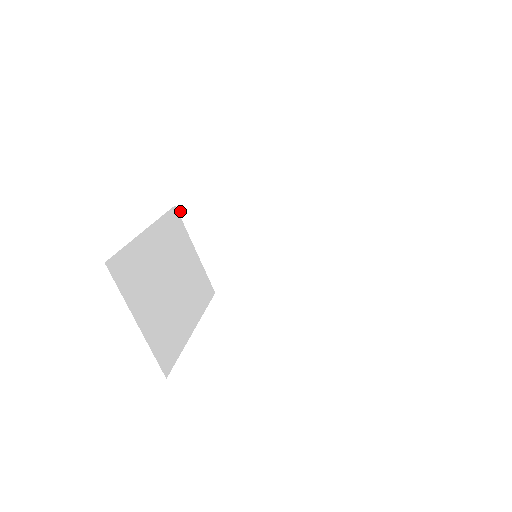
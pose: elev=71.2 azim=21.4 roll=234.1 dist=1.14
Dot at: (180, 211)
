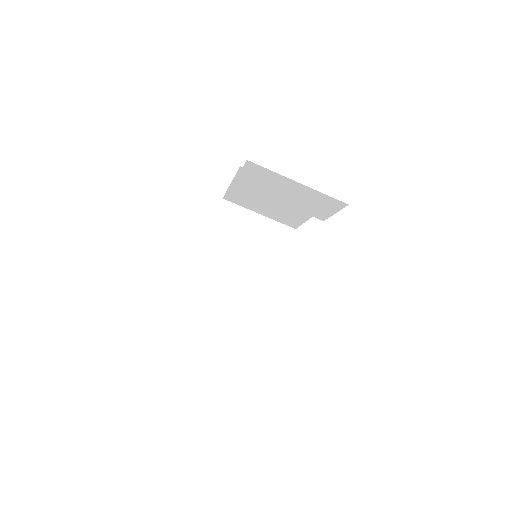
Dot at: (228, 200)
